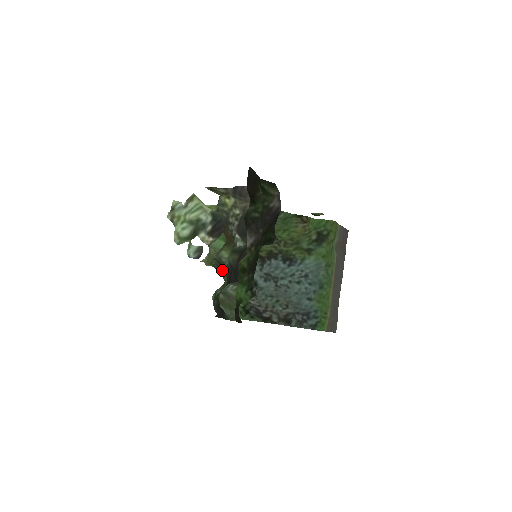
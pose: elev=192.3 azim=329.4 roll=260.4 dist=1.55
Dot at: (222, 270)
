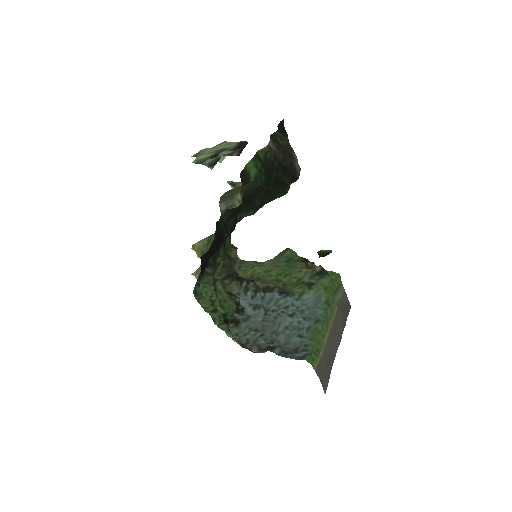
Dot at: occluded
